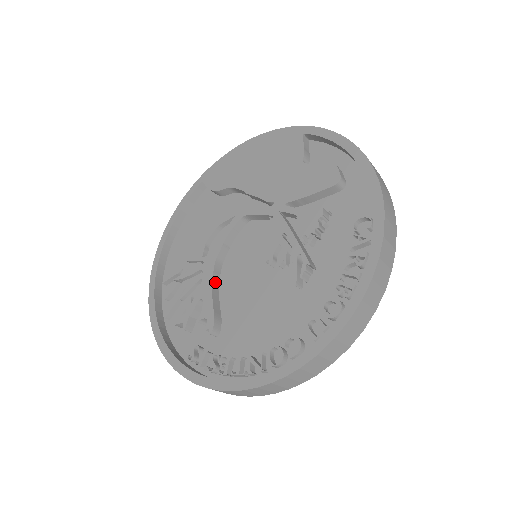
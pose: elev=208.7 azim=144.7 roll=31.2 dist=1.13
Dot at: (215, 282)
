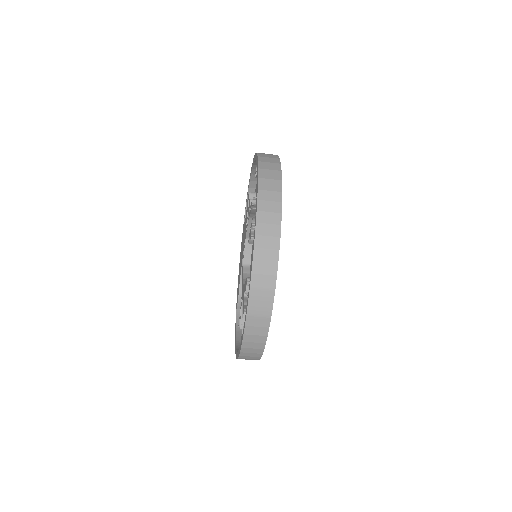
Dot at: occluded
